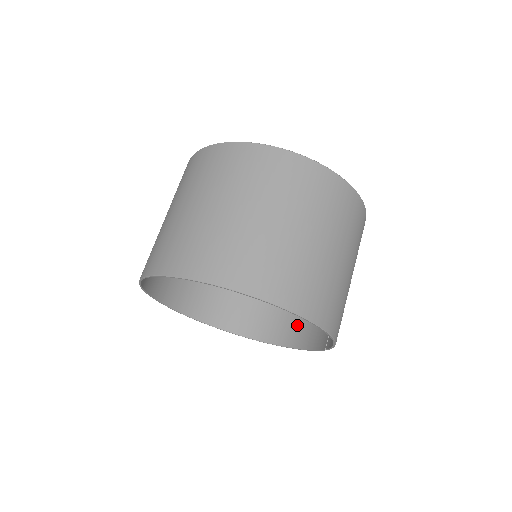
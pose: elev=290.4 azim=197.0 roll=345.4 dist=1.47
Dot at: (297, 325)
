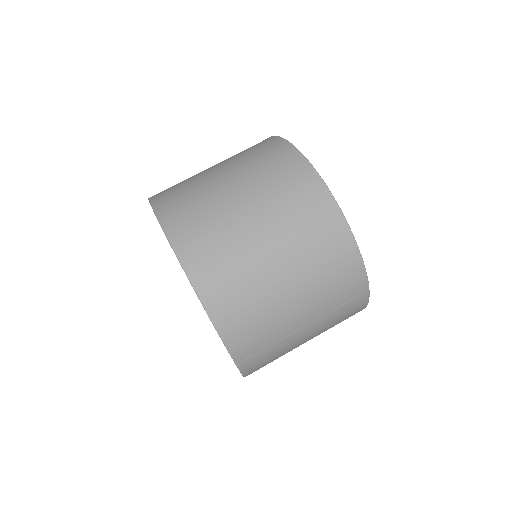
Dot at: occluded
